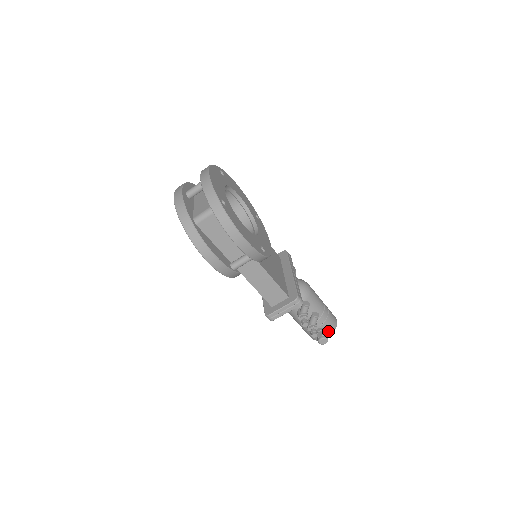
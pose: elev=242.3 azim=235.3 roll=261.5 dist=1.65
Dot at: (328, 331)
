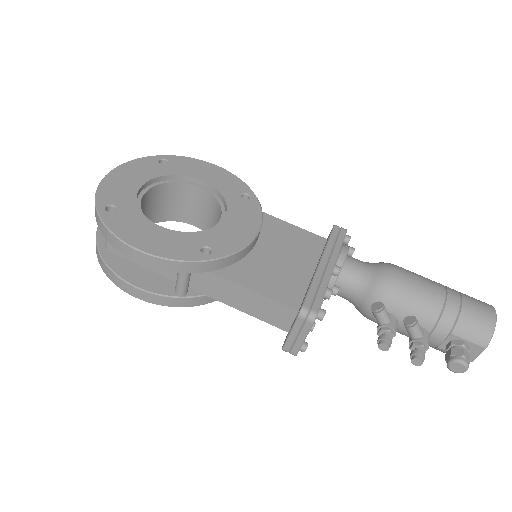
Dot at: (473, 343)
